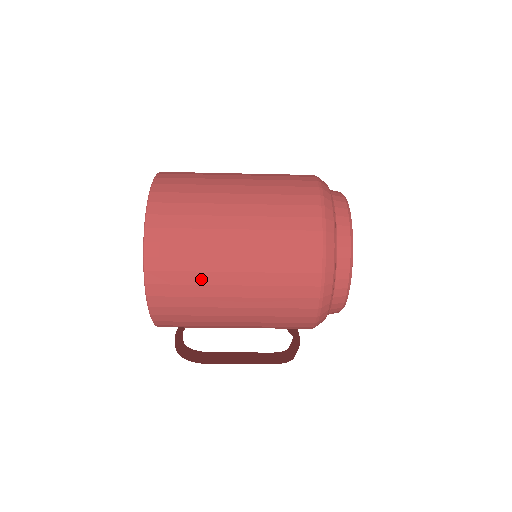
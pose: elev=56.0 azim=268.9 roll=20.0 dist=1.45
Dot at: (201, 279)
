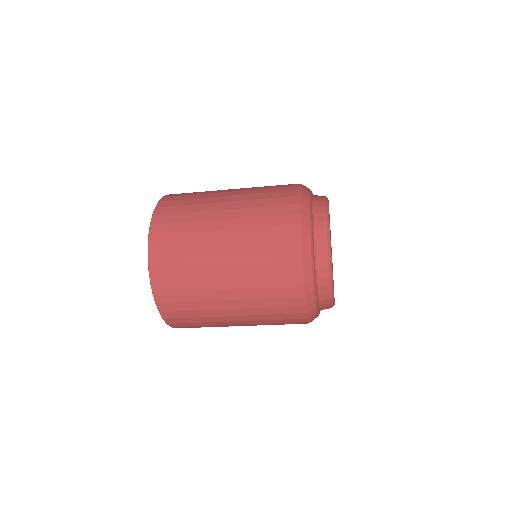
Dot at: occluded
